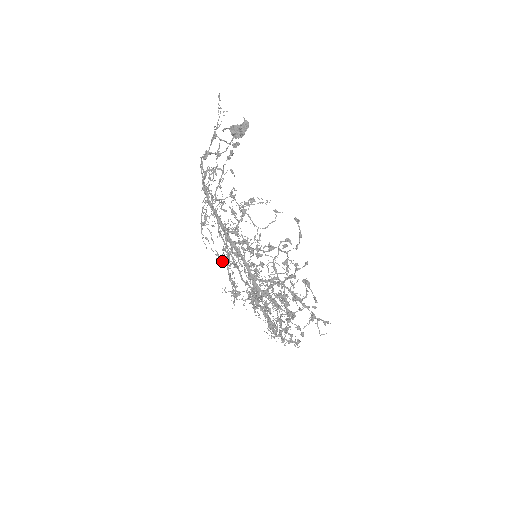
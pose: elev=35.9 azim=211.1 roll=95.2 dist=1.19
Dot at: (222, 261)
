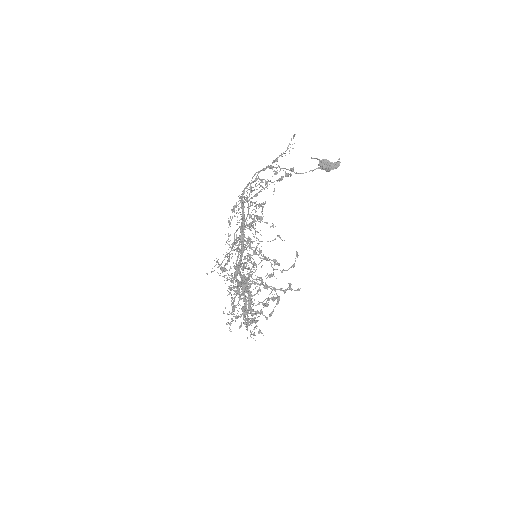
Dot at: occluded
